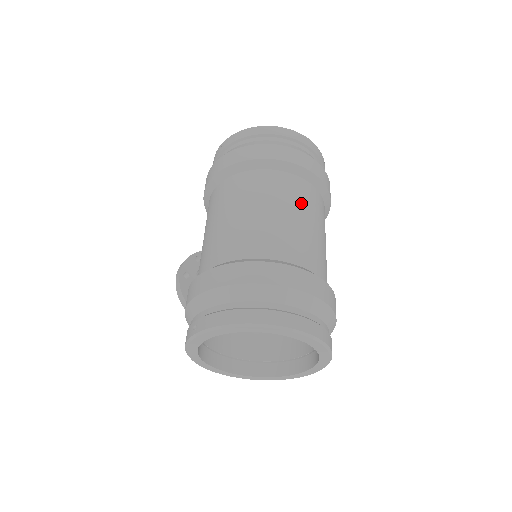
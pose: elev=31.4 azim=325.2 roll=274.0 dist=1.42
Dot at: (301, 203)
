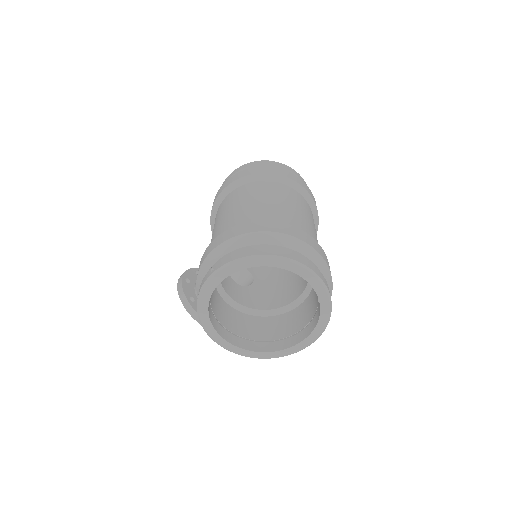
Dot at: (299, 204)
